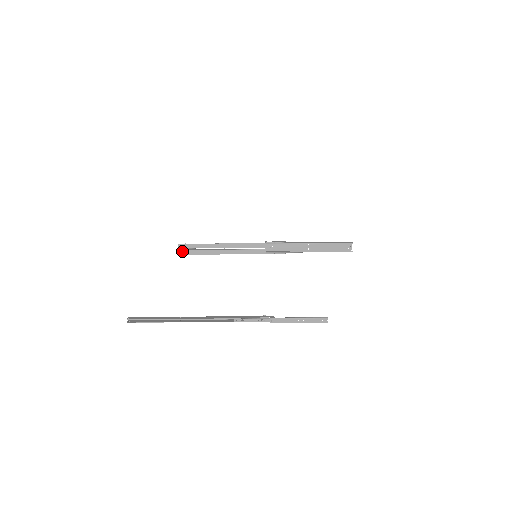
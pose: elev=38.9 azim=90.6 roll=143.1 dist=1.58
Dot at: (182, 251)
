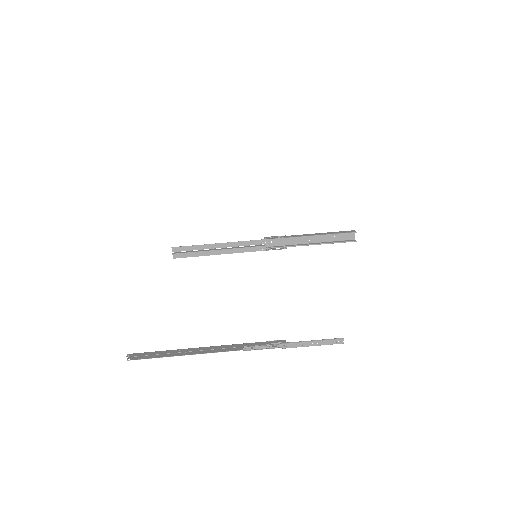
Dot at: (177, 254)
